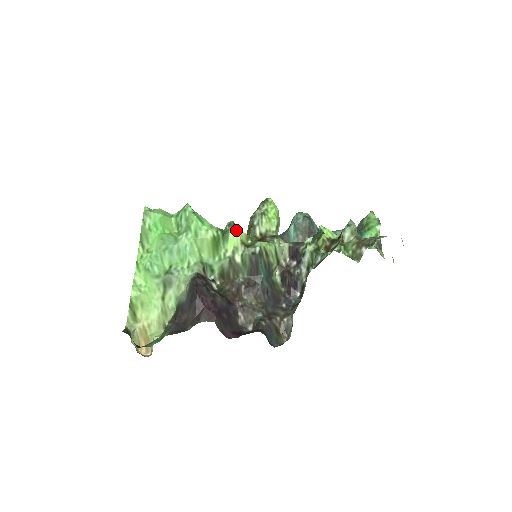
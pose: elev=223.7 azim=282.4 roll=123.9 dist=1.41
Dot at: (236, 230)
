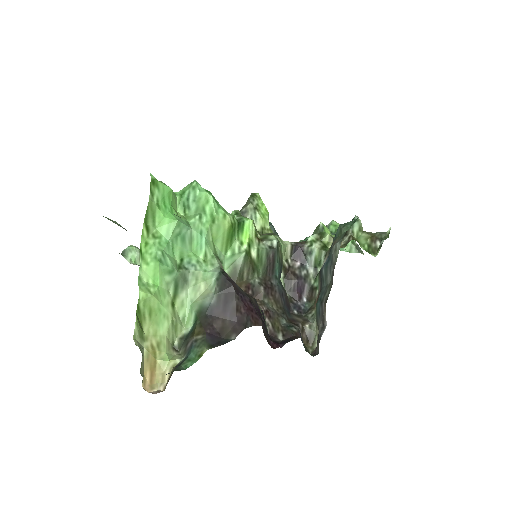
Dot at: (250, 219)
